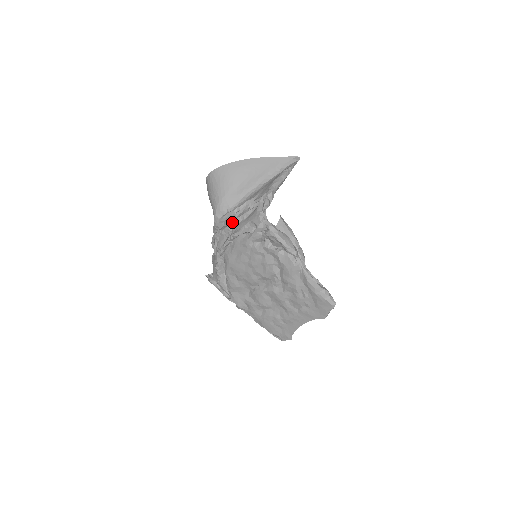
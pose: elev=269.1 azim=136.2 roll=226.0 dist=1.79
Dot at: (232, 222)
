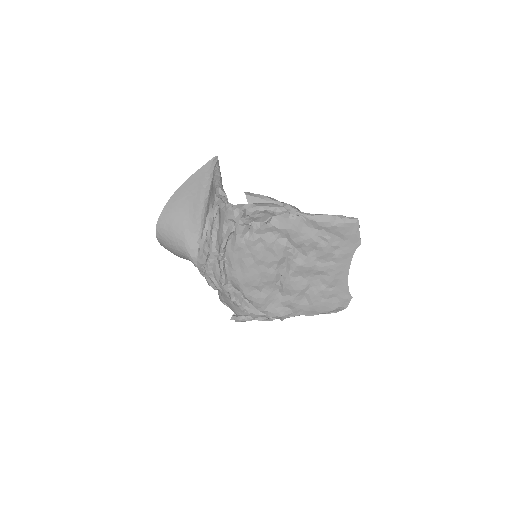
Dot at: (210, 243)
